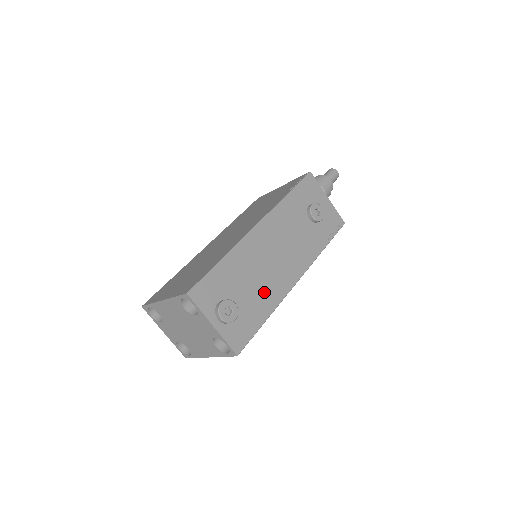
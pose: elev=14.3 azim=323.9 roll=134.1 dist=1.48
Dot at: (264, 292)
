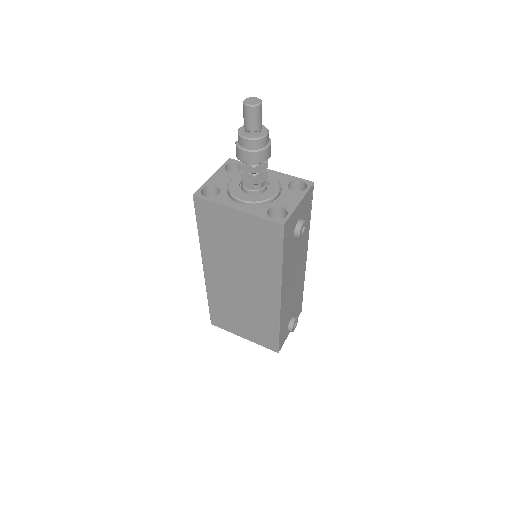
Dot at: (298, 291)
